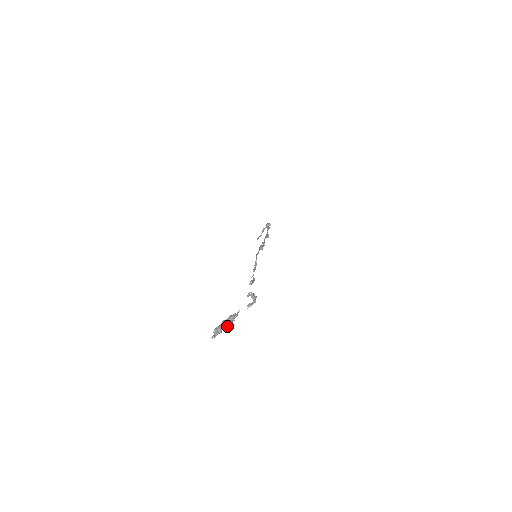
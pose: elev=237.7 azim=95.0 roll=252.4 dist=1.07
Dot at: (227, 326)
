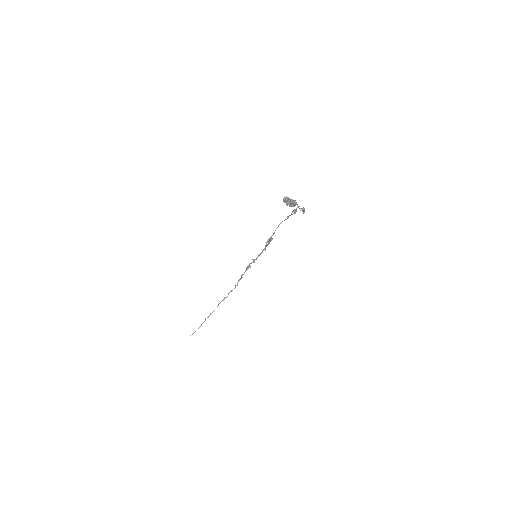
Dot at: (293, 201)
